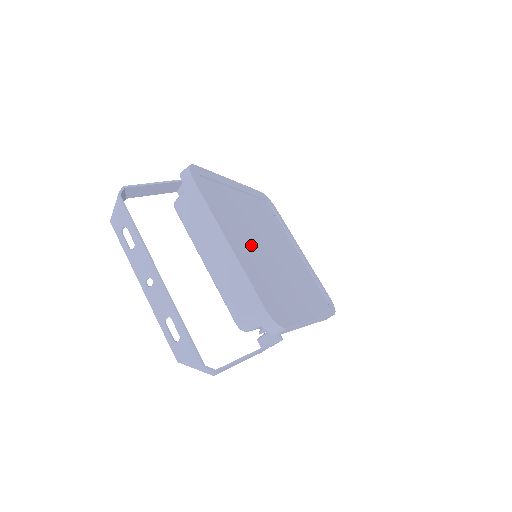
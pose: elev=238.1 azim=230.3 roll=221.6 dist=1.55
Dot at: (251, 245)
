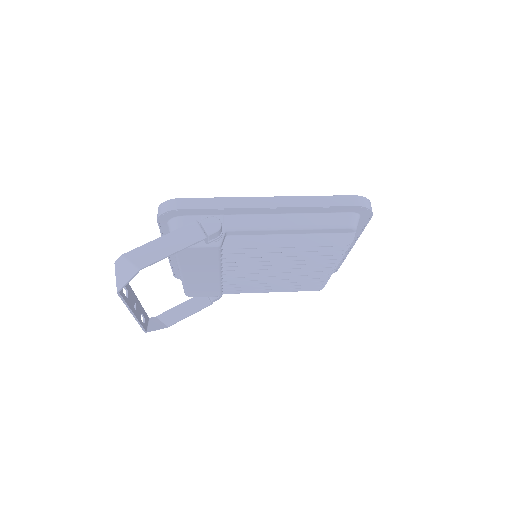
Dot at: occluded
